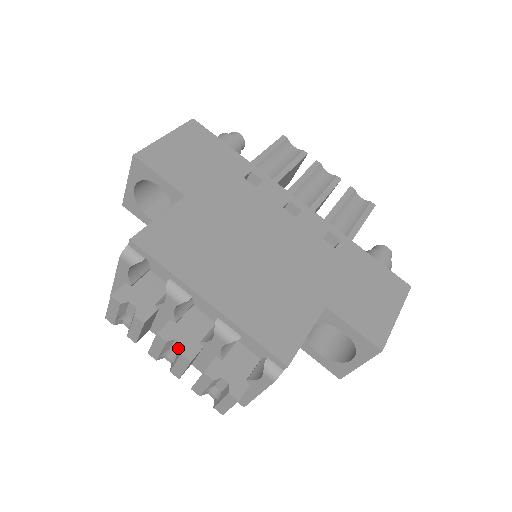
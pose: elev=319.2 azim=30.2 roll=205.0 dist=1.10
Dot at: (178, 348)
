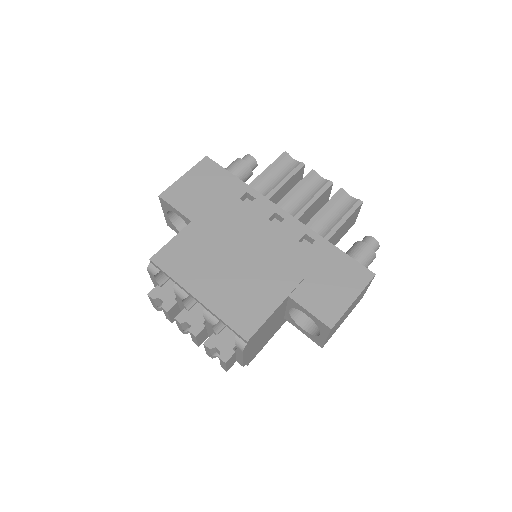
Dot at: occluded
